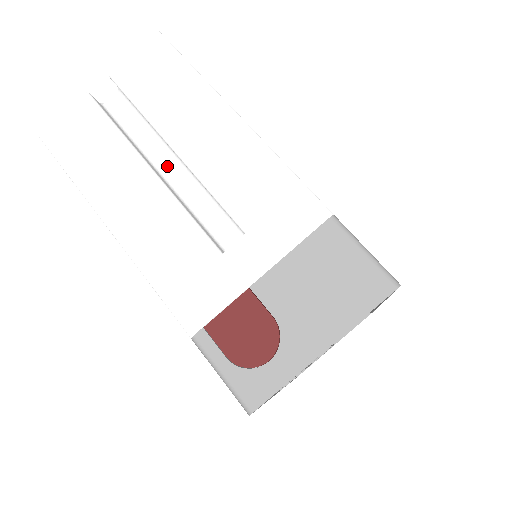
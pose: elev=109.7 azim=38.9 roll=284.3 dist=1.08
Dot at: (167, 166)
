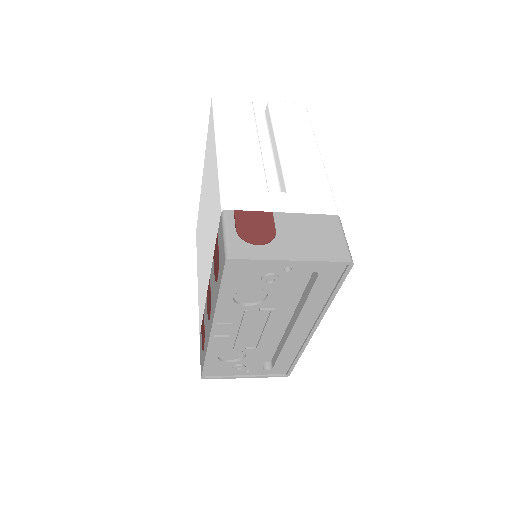
Dot at: (262, 155)
